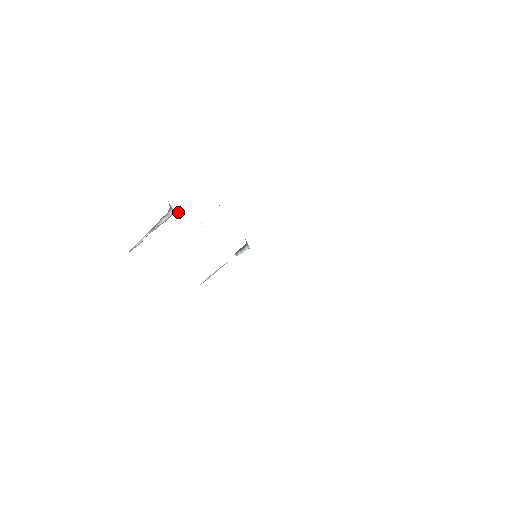
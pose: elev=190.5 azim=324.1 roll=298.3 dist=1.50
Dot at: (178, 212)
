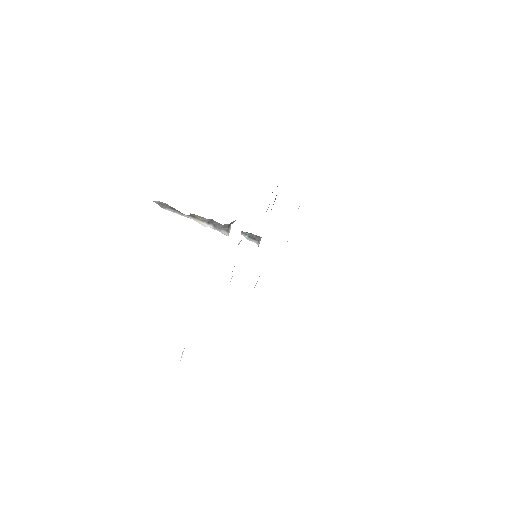
Dot at: occluded
